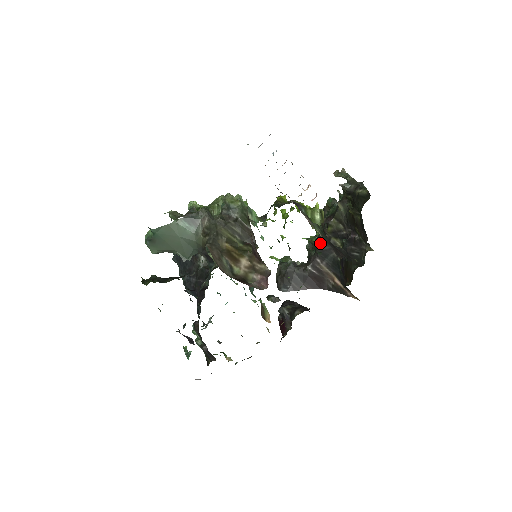
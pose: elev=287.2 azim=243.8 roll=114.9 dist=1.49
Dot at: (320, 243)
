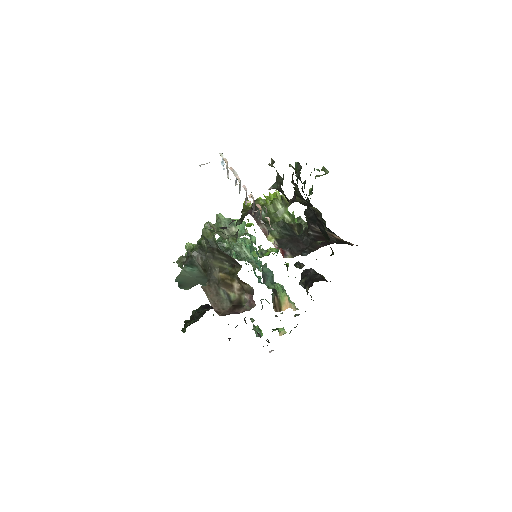
Dot at: (305, 212)
